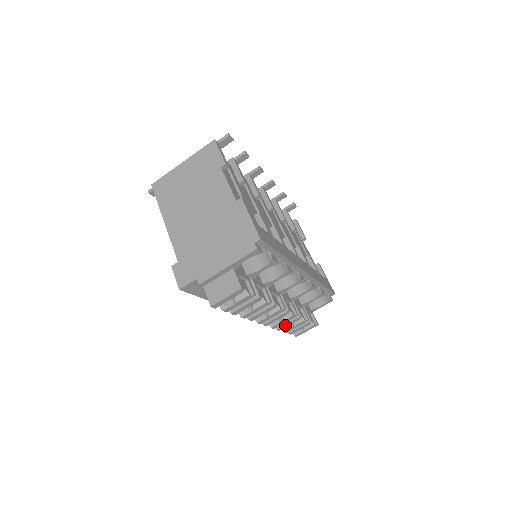
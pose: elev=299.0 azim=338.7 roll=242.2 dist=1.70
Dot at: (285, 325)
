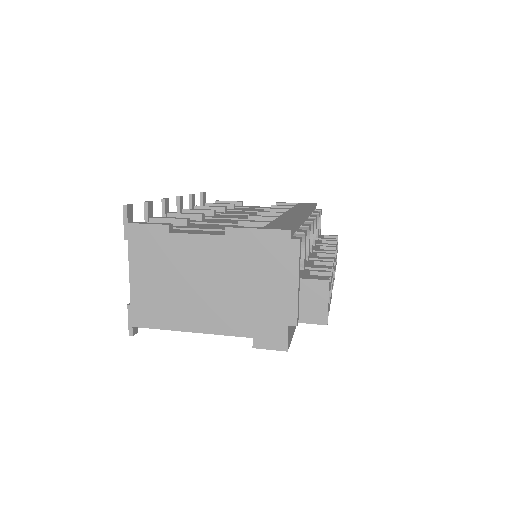
Dot at: (335, 266)
